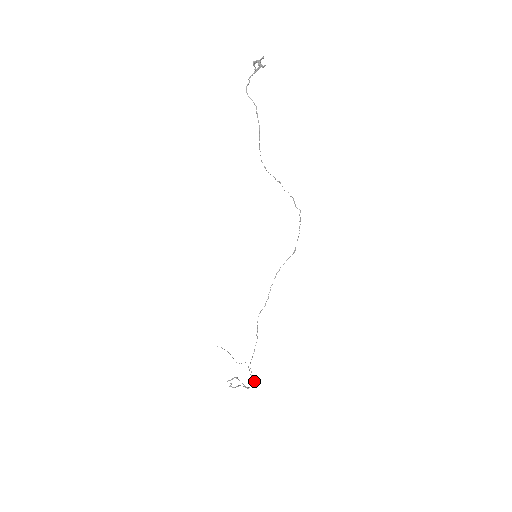
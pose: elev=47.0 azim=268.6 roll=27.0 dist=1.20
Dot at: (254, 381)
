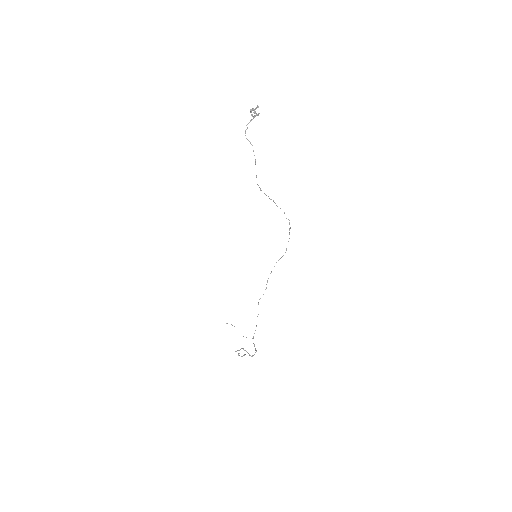
Dot at: occluded
